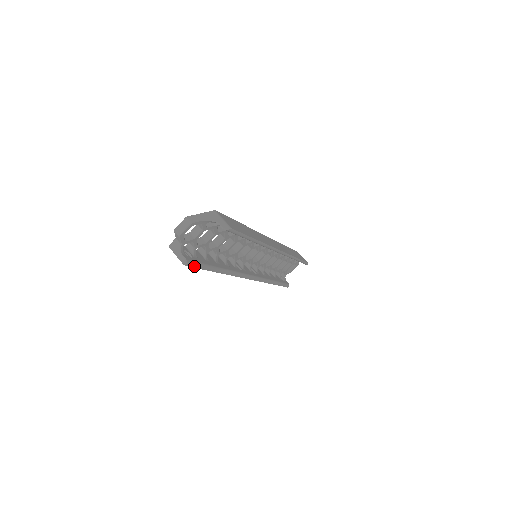
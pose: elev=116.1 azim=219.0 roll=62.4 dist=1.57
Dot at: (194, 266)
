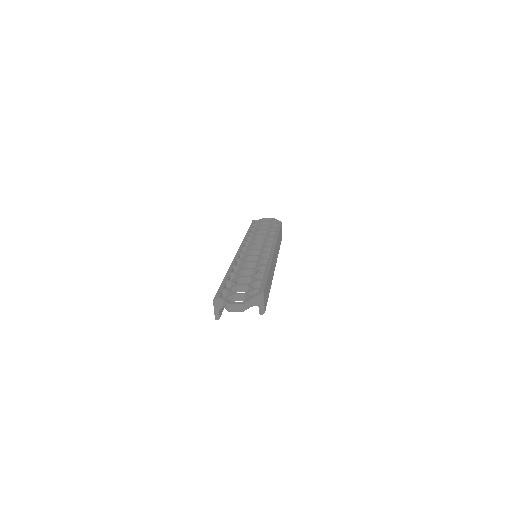
Dot at: occluded
